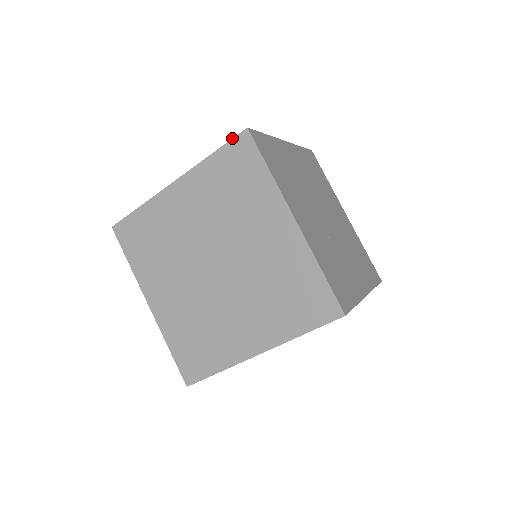
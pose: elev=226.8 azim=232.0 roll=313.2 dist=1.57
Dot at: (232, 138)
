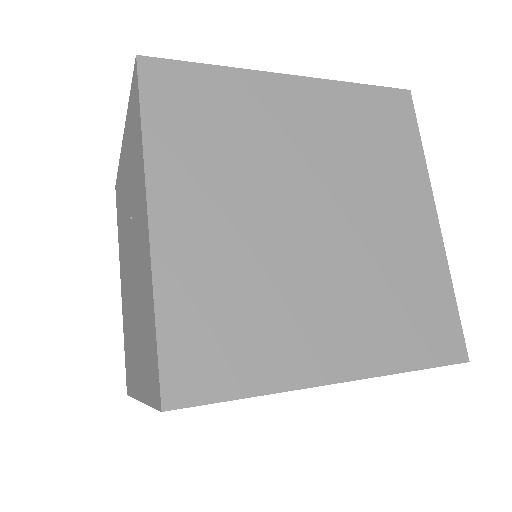
Dot at: occluded
